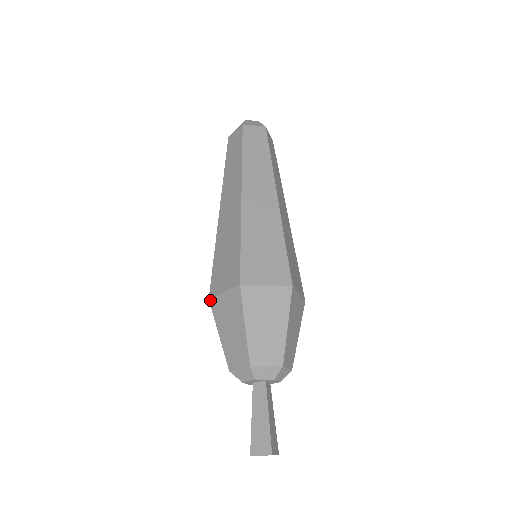
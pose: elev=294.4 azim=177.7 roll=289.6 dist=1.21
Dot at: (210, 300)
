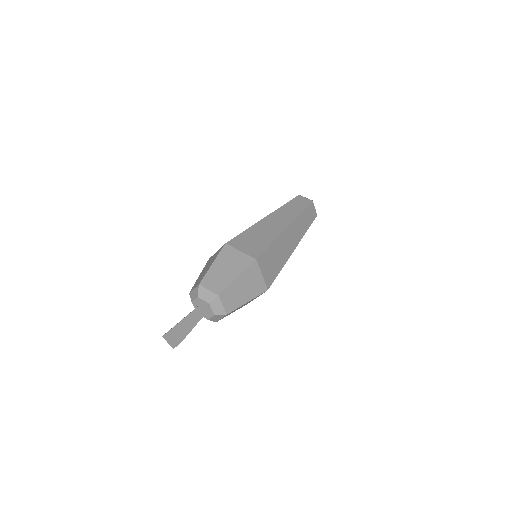
Dot at: (226, 245)
